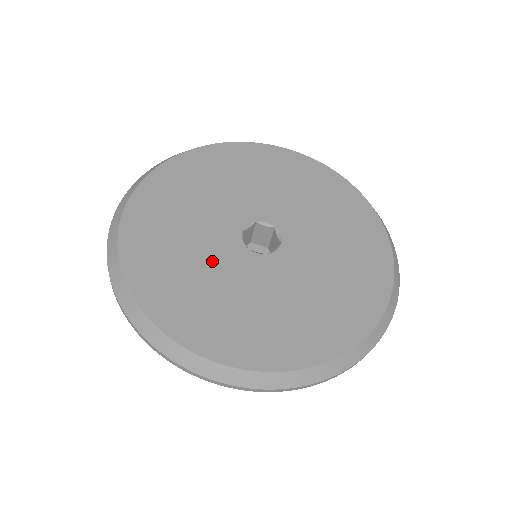
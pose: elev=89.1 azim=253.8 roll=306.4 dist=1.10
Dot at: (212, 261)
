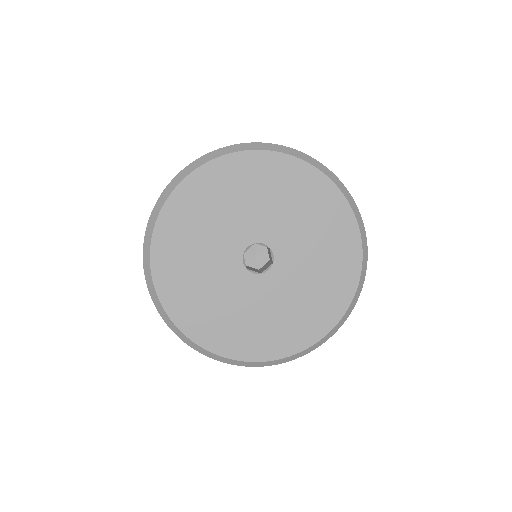
Dot at: (219, 281)
